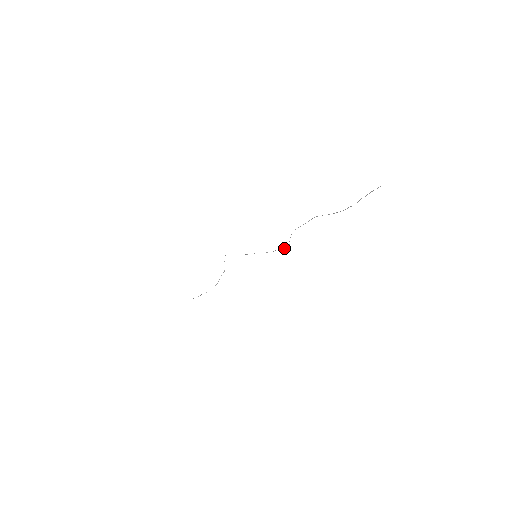
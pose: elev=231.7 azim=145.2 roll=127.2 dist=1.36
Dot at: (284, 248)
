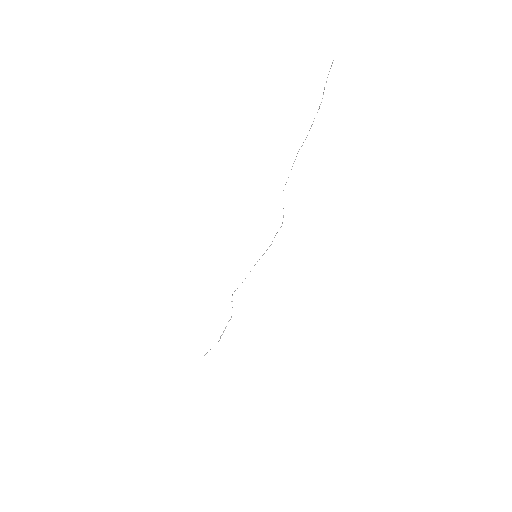
Dot at: (280, 227)
